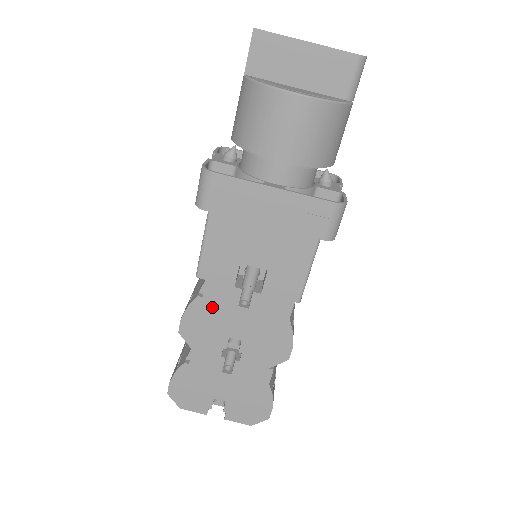
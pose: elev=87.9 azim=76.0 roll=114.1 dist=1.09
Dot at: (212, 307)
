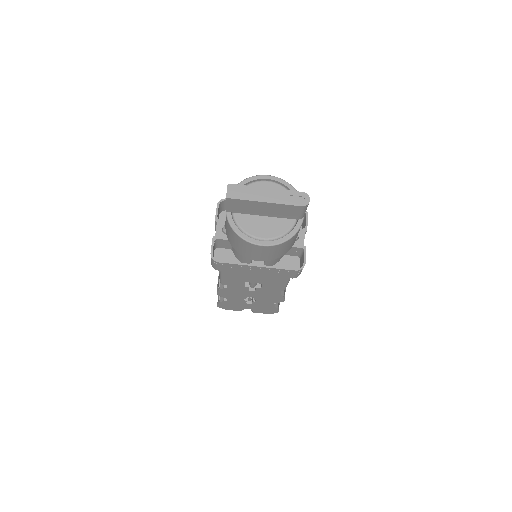
Dot at: (233, 290)
